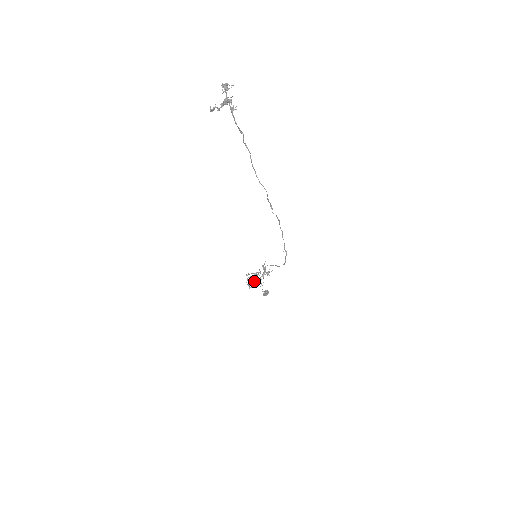
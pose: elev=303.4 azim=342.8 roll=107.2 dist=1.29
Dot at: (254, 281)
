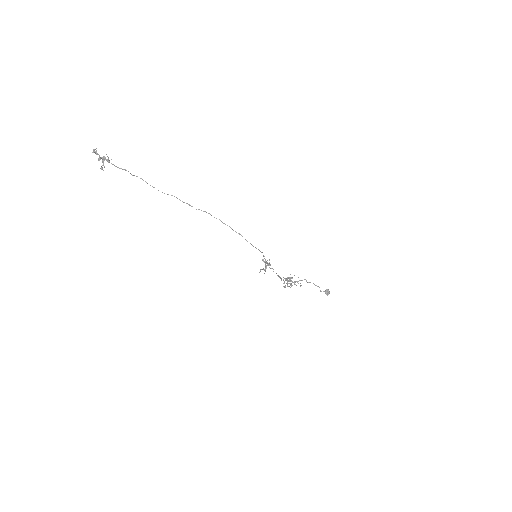
Dot at: (283, 280)
